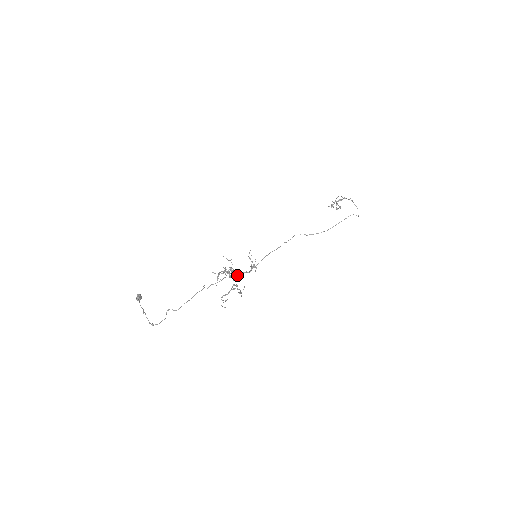
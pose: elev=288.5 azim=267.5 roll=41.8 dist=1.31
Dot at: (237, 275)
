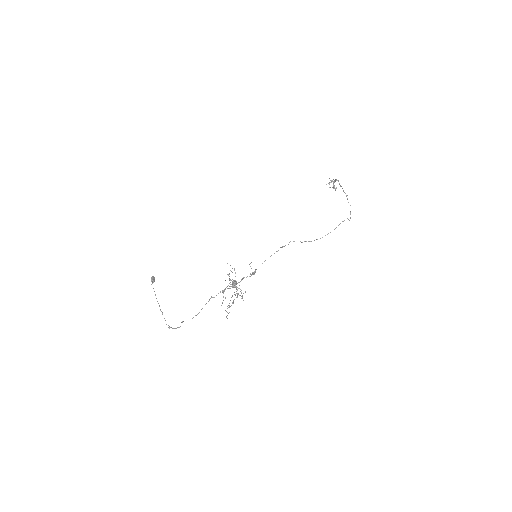
Dot at: occluded
